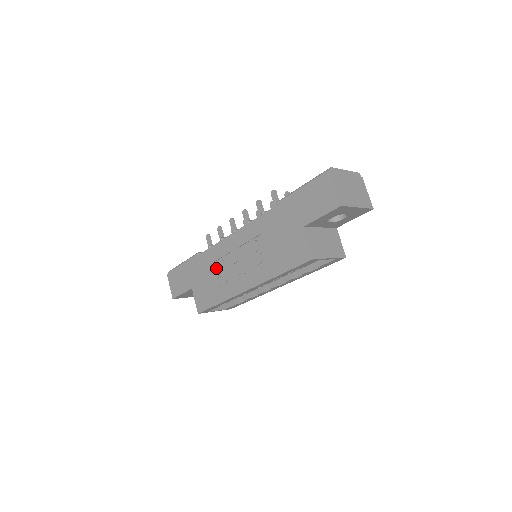
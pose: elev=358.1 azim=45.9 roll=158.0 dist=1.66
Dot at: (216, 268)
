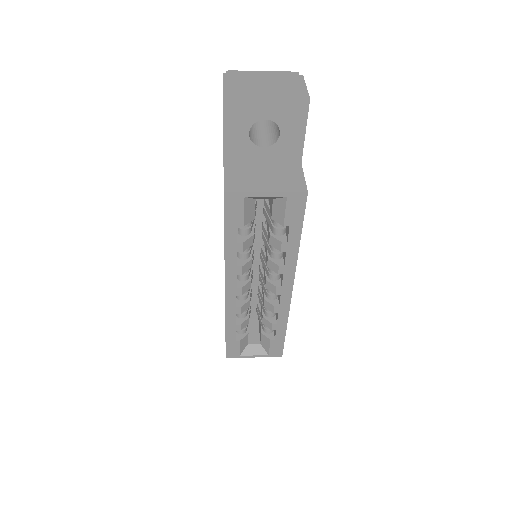
Dot at: occluded
